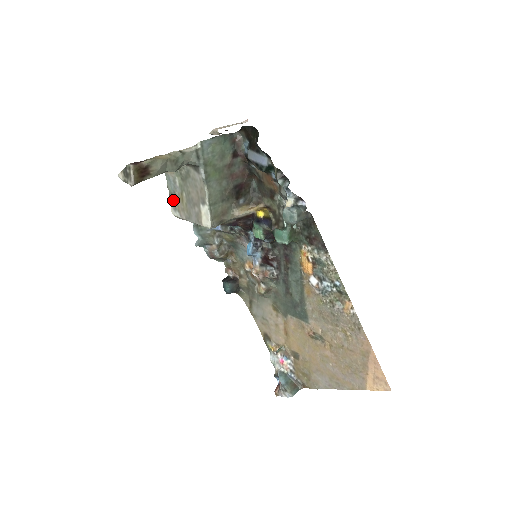
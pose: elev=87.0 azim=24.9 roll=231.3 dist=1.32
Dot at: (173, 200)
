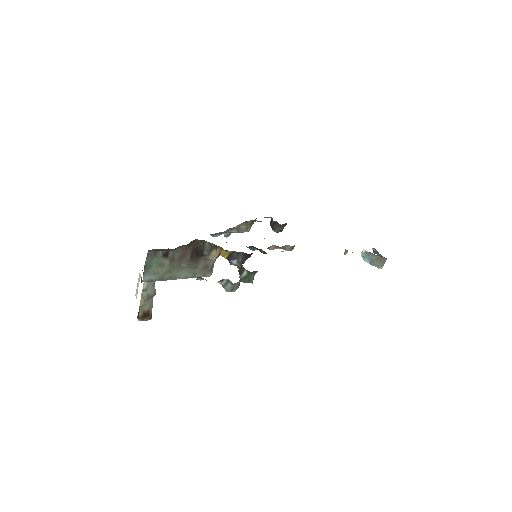
Dot at: occluded
